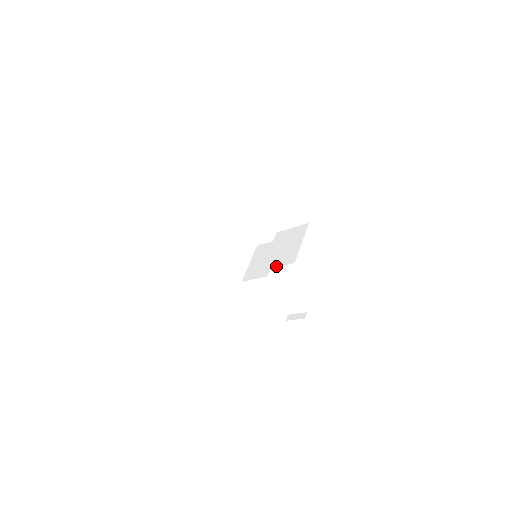
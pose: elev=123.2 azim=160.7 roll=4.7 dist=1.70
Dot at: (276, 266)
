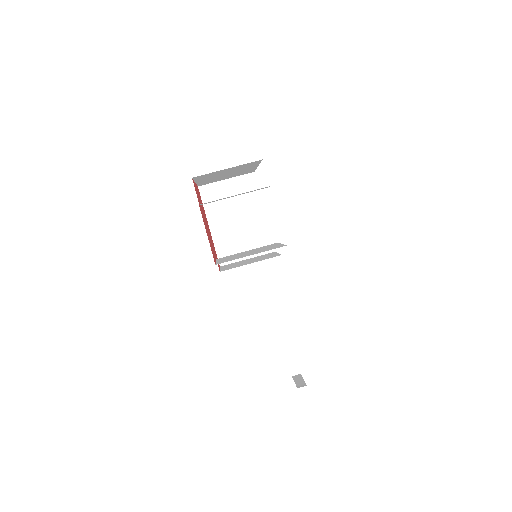
Dot at: (217, 261)
